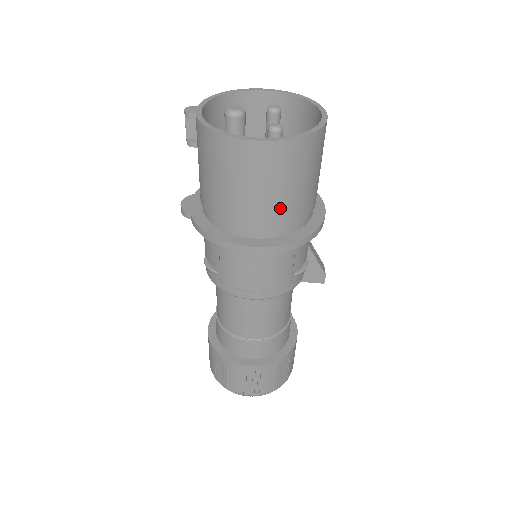
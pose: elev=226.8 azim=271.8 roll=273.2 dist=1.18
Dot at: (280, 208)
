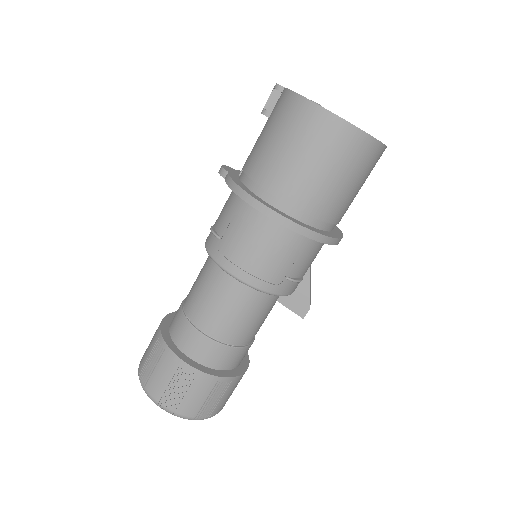
Dot at: (315, 189)
